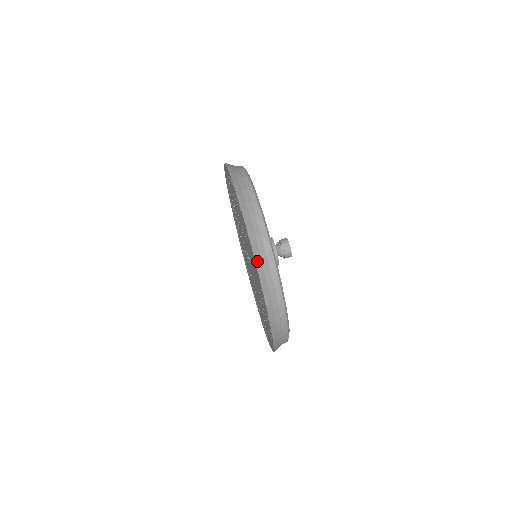
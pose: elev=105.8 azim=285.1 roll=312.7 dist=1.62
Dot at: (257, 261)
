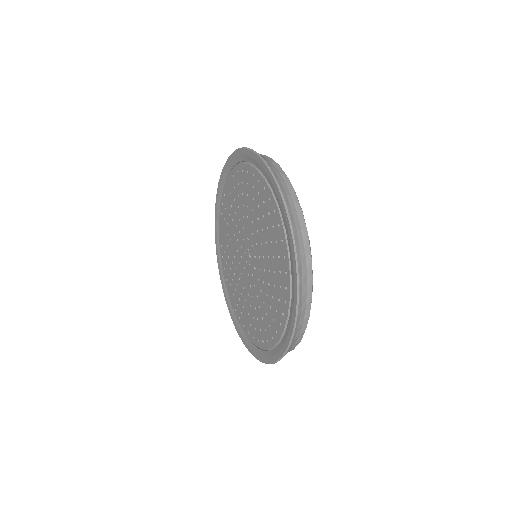
Dot at: (248, 148)
